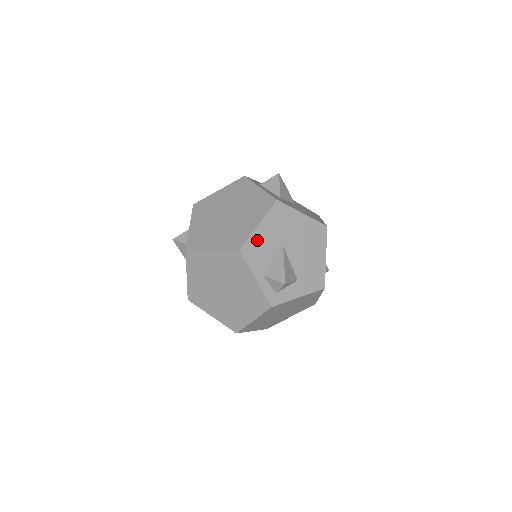
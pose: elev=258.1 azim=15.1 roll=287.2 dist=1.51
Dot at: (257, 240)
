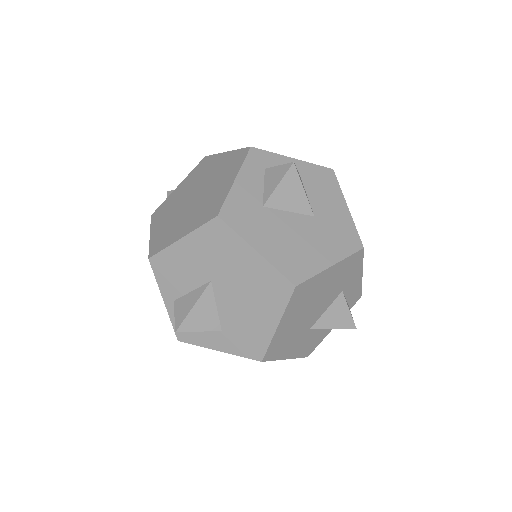
Dot at: (175, 257)
